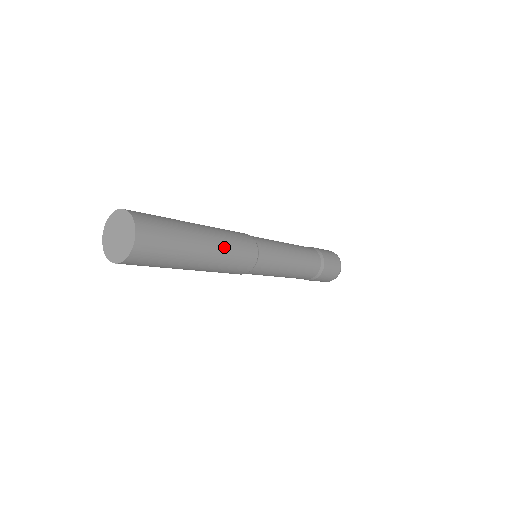
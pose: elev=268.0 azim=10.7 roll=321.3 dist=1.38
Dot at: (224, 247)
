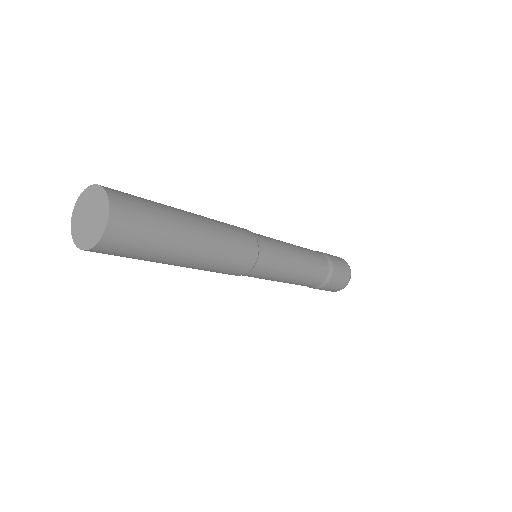
Dot at: (219, 235)
